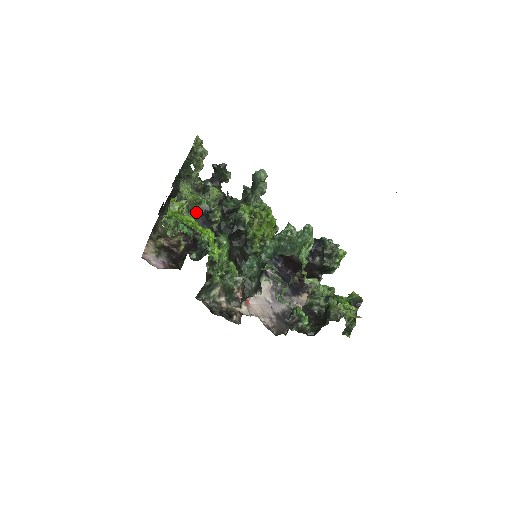
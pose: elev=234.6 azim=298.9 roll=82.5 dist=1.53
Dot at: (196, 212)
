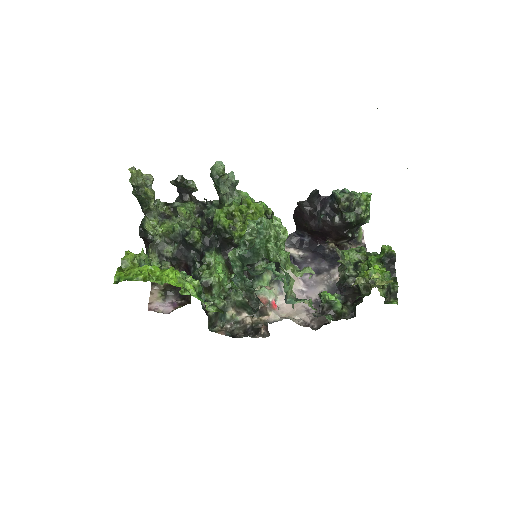
Dot at: (175, 241)
